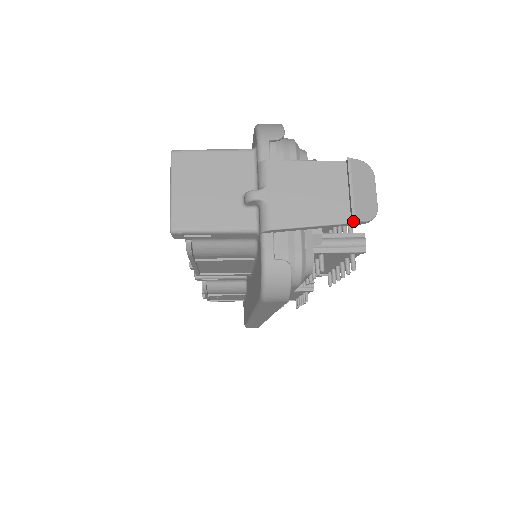
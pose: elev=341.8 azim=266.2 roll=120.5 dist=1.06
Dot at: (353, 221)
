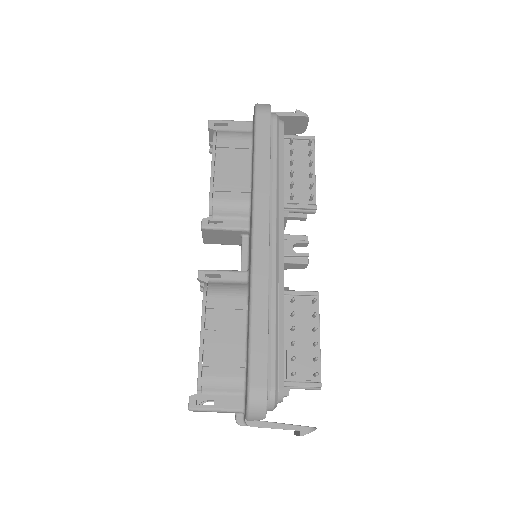
Dot at: (296, 110)
